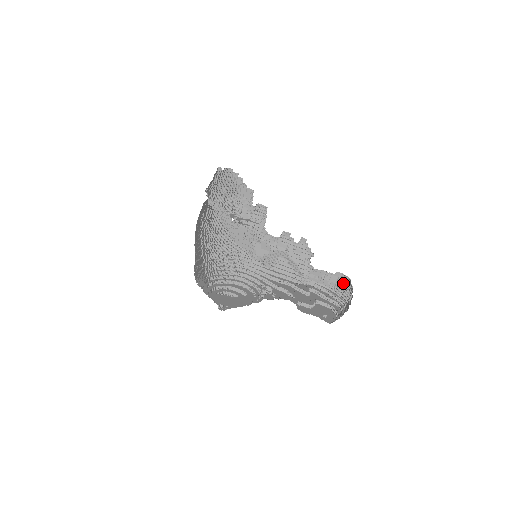
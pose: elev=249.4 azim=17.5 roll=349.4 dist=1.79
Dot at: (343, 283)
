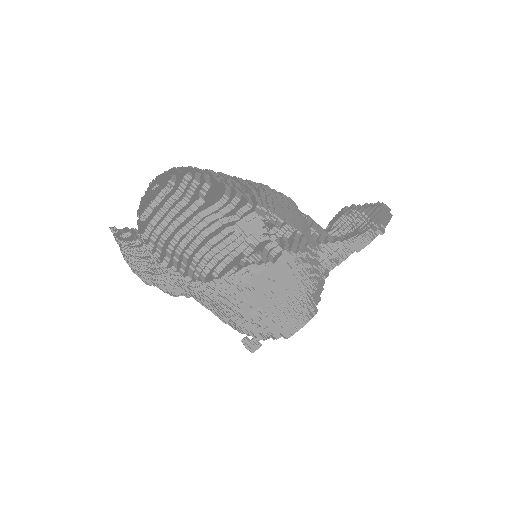
Dot at: (343, 228)
